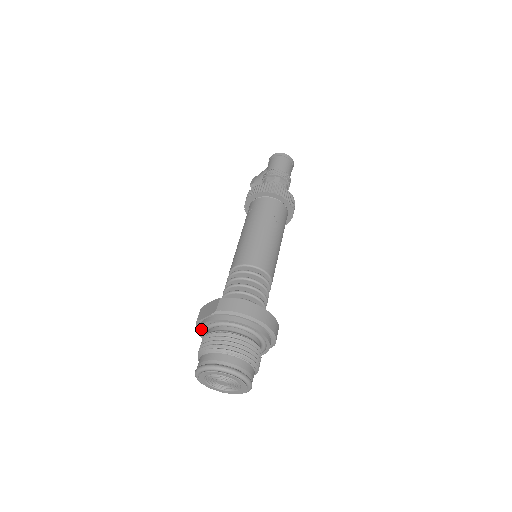
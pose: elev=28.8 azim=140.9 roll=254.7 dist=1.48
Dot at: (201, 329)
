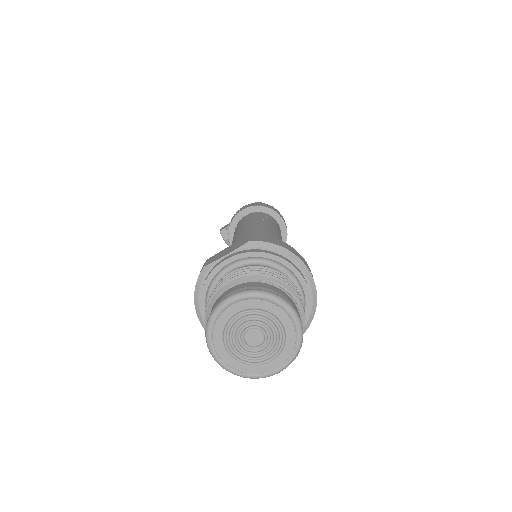
Dot at: (211, 276)
